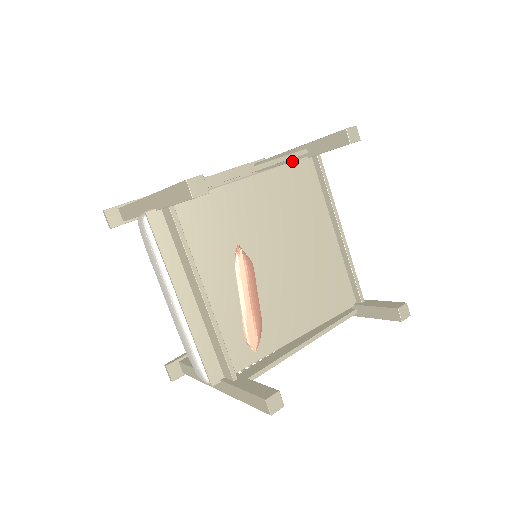
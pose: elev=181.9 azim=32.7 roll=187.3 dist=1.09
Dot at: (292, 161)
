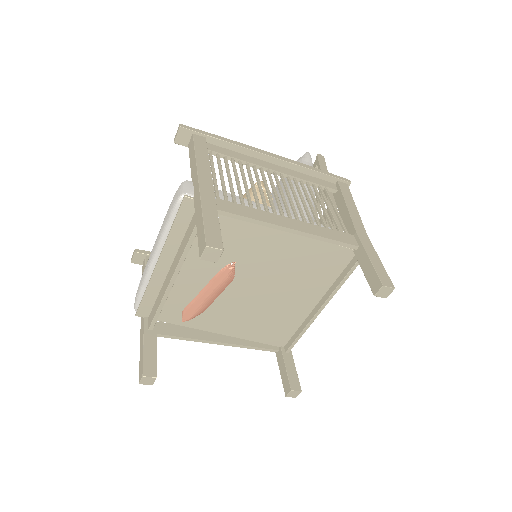
Dot at: (338, 244)
